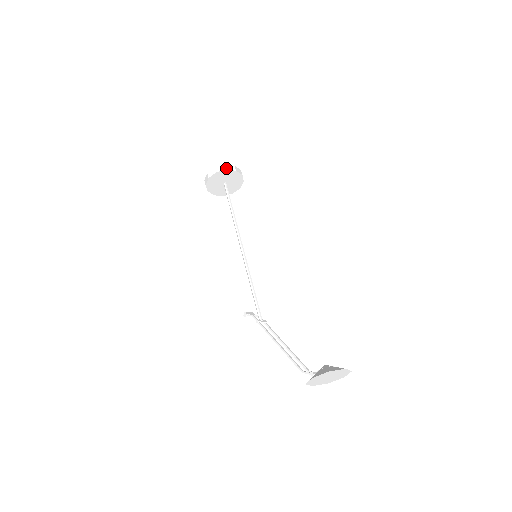
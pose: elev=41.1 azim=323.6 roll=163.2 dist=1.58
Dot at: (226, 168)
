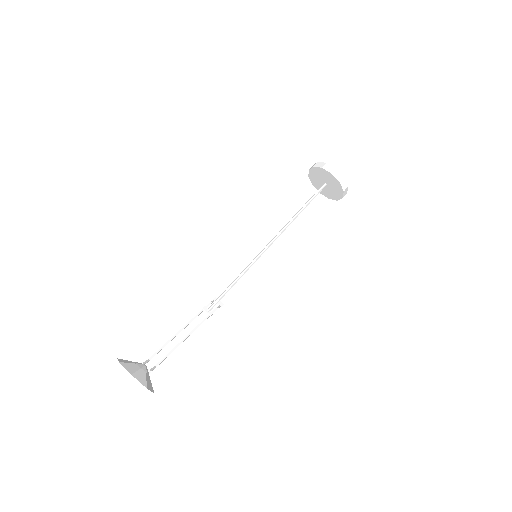
Dot at: (323, 166)
